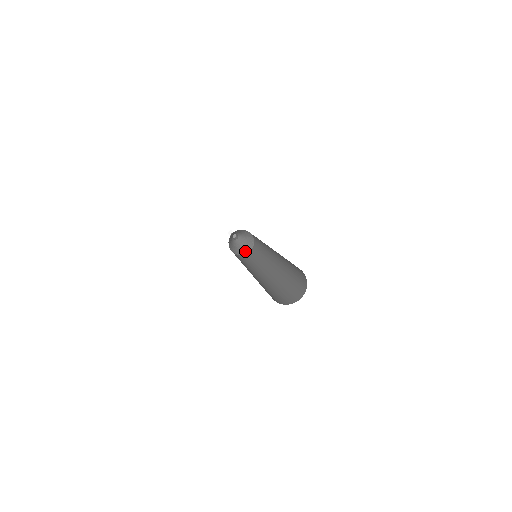
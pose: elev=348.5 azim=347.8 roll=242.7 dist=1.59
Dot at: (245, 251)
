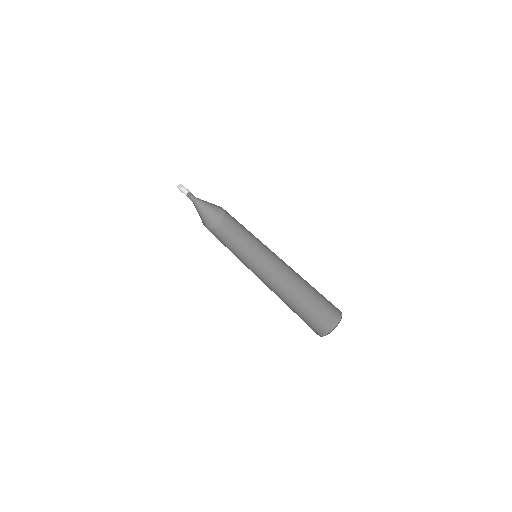
Dot at: (220, 213)
